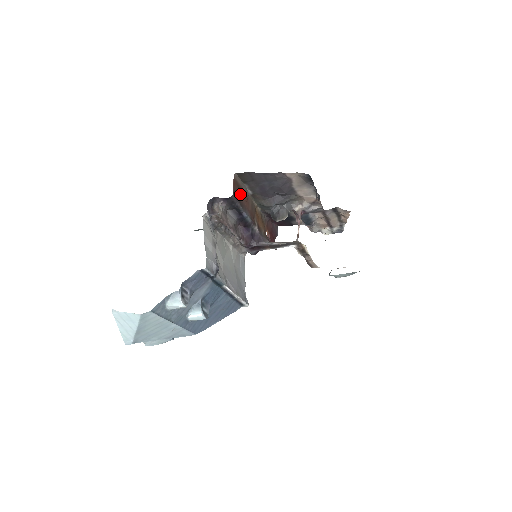
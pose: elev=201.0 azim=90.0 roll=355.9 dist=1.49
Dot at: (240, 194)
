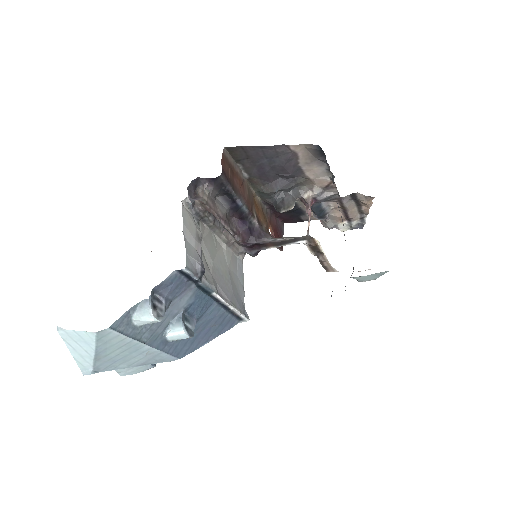
Dot at: (232, 175)
